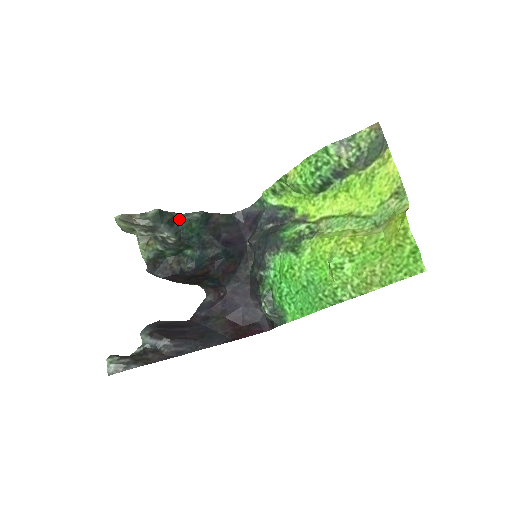
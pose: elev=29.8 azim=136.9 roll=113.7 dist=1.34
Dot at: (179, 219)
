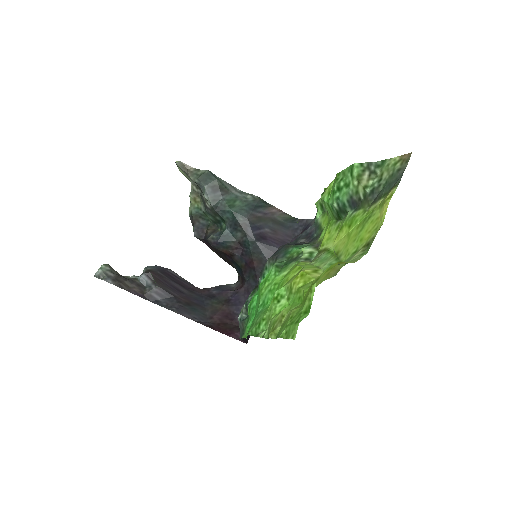
Dot at: (227, 190)
